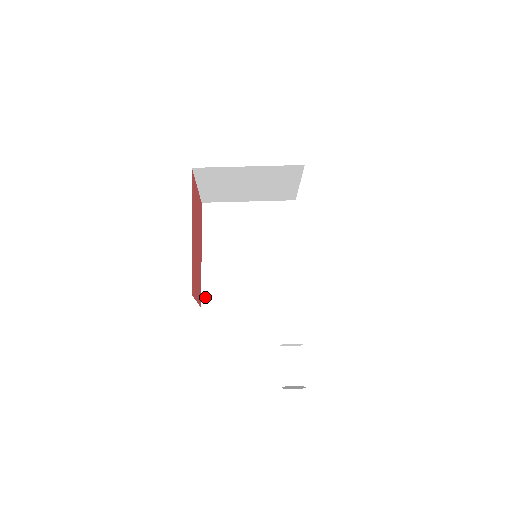
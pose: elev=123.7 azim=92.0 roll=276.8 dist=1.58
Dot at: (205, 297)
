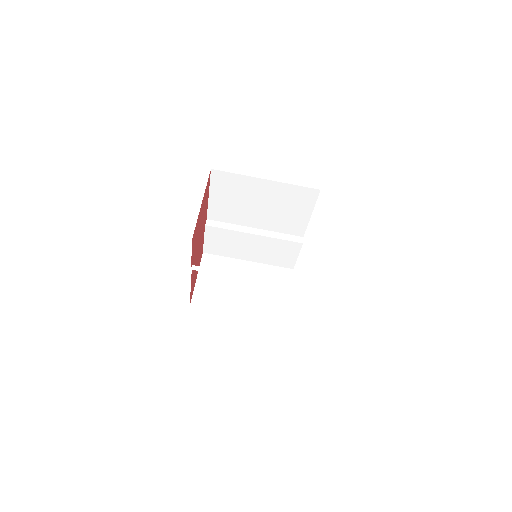
Dot at: (207, 248)
